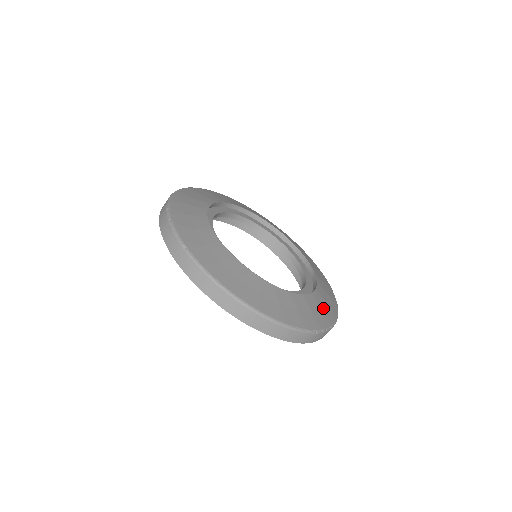
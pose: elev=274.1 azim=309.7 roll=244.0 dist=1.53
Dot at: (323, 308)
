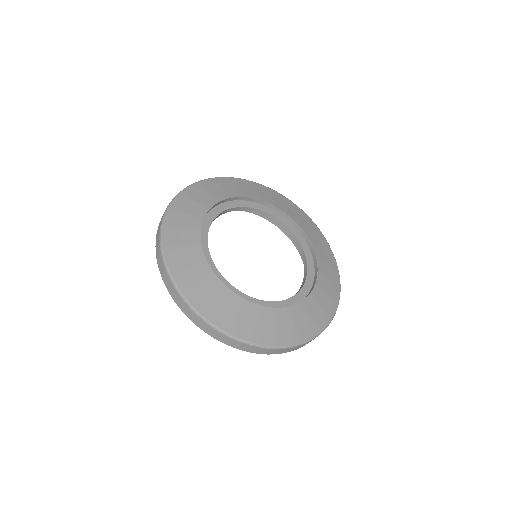
Dot at: (261, 325)
